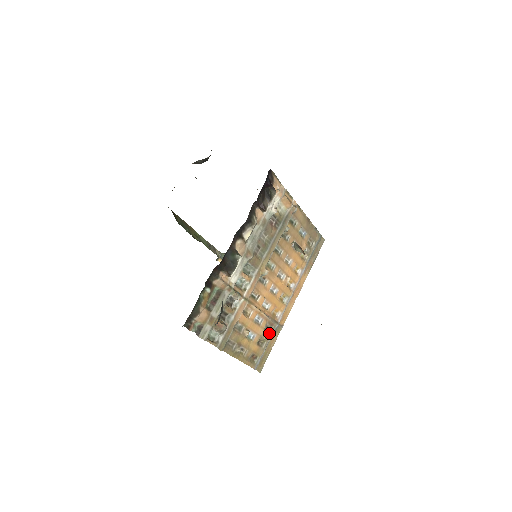
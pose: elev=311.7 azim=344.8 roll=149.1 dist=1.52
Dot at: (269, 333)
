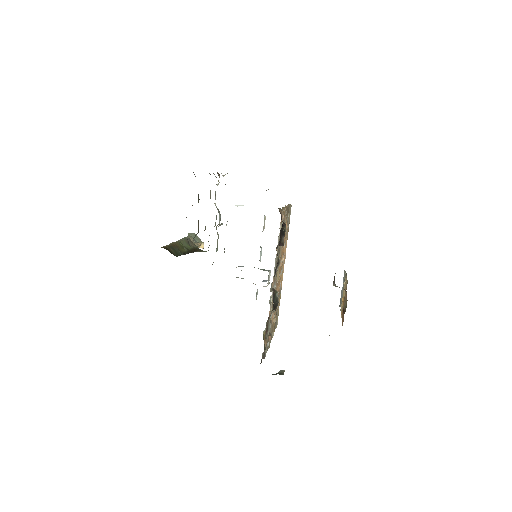
Dot at: occluded
